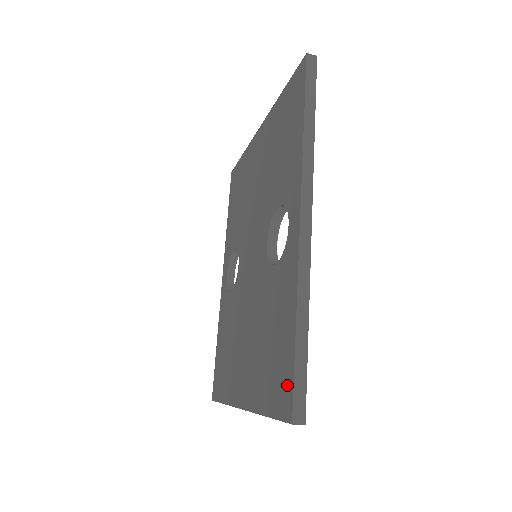
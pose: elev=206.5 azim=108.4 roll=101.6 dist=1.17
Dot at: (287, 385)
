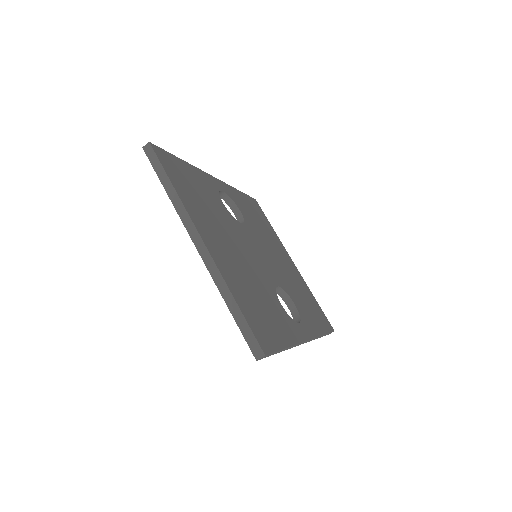
Dot at: occluded
